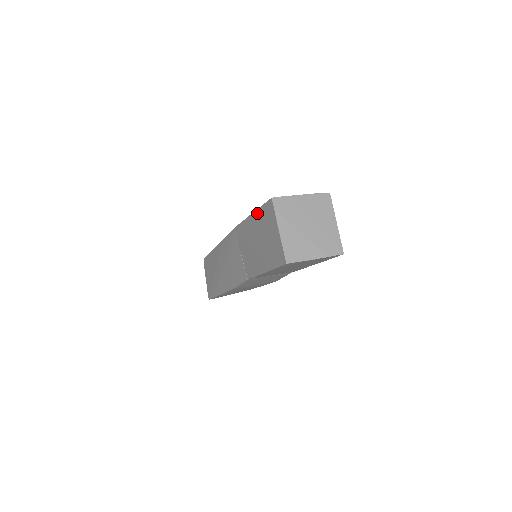
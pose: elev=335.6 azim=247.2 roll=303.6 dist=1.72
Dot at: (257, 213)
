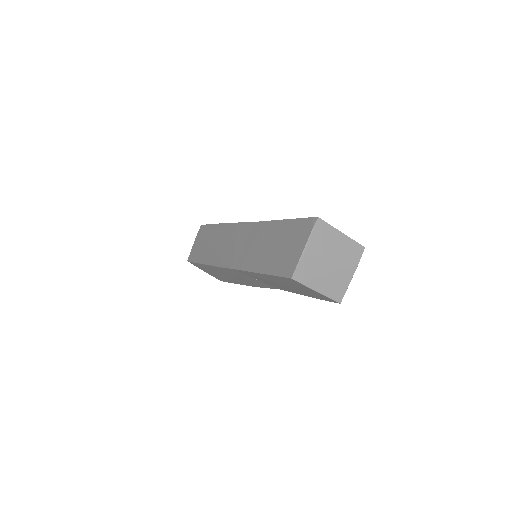
Dot at: occluded
